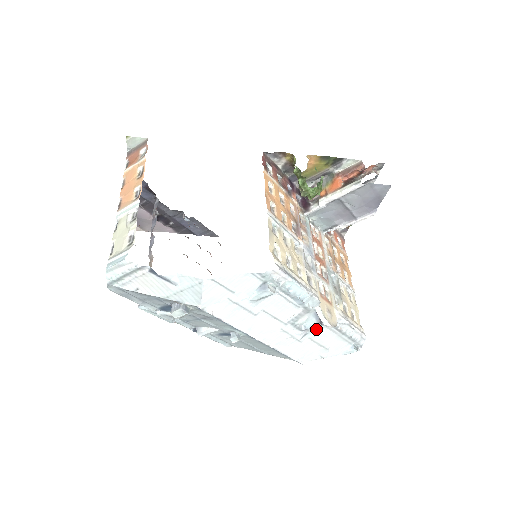
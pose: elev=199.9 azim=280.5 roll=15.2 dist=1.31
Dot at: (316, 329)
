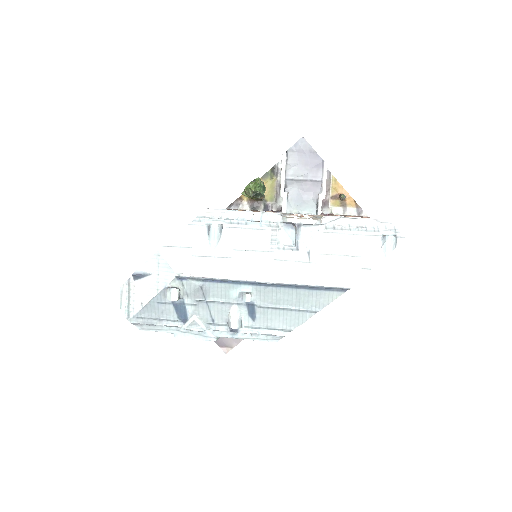
Dot at: (312, 241)
